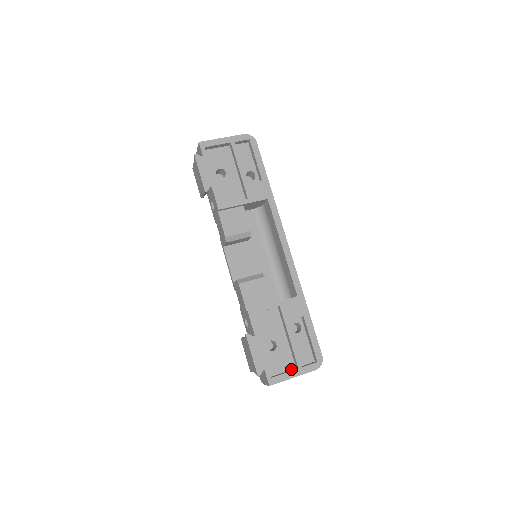
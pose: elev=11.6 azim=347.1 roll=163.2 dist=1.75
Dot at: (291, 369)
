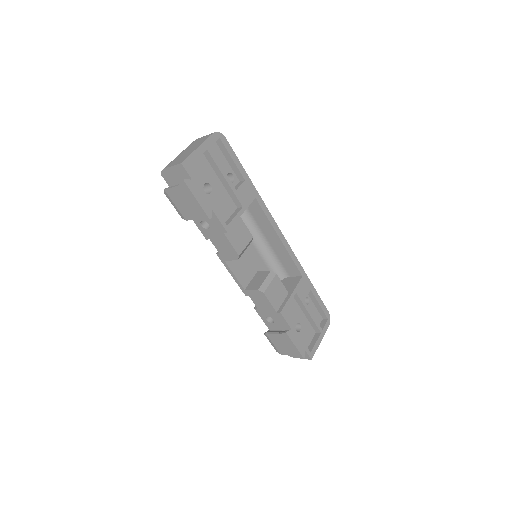
Dot at: (314, 336)
